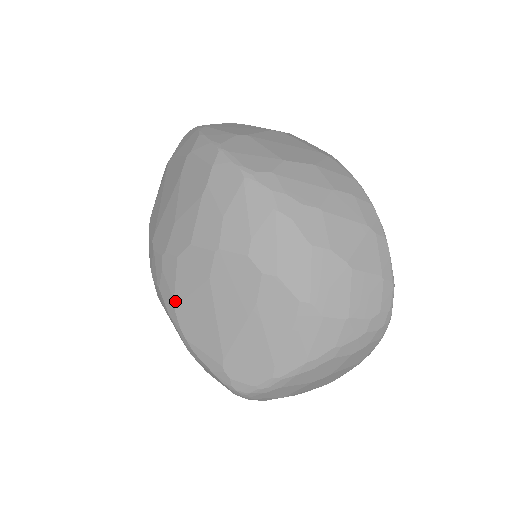
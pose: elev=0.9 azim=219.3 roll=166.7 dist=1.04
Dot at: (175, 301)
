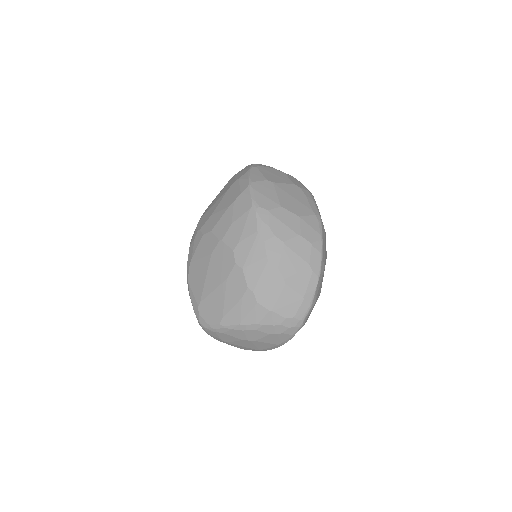
Dot at: (192, 259)
